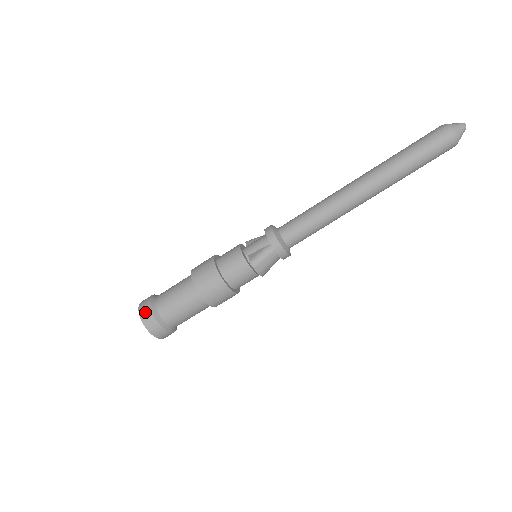
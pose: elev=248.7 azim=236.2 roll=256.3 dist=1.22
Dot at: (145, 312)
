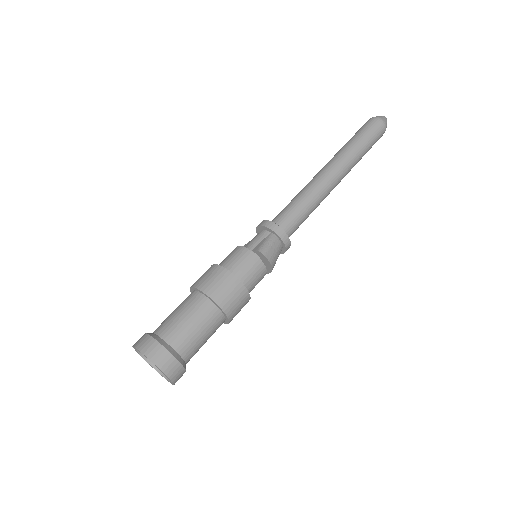
Dot at: (148, 345)
